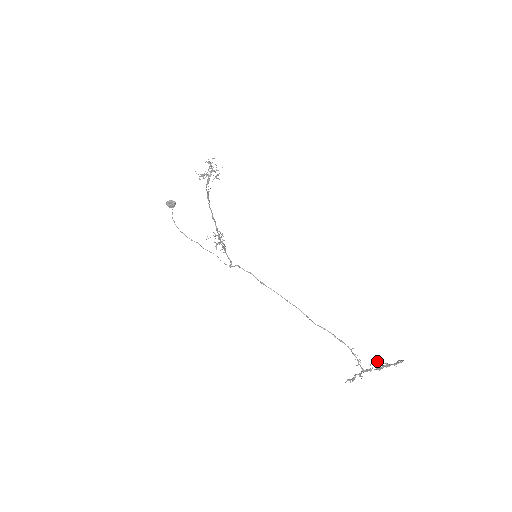
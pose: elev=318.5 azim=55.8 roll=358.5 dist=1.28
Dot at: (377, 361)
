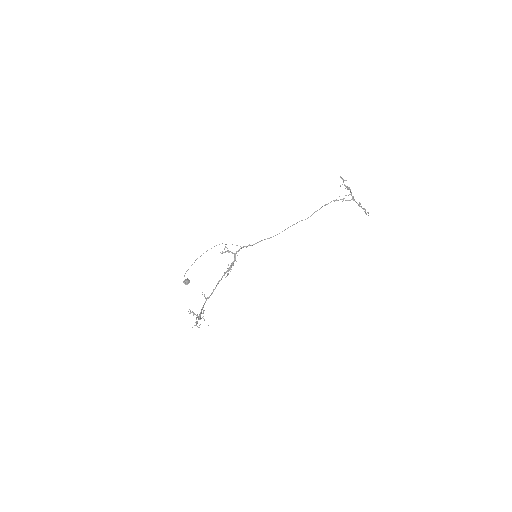
Dot at: (340, 186)
